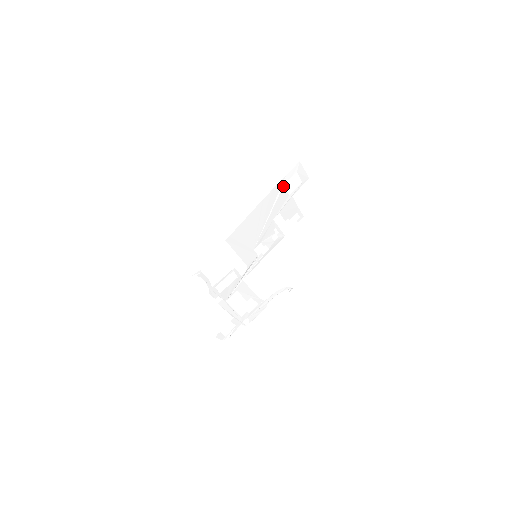
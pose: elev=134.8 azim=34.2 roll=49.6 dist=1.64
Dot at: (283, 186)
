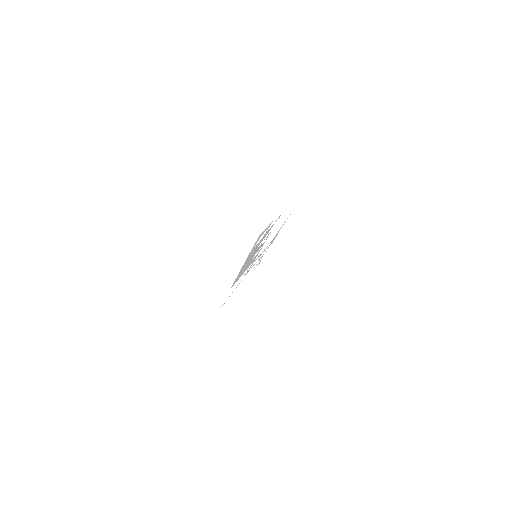
Dot at: (254, 248)
